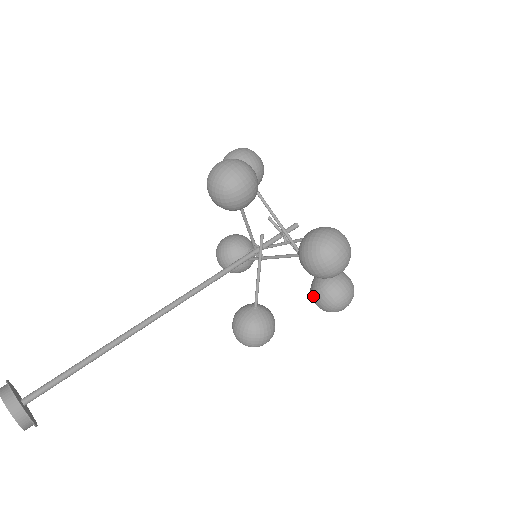
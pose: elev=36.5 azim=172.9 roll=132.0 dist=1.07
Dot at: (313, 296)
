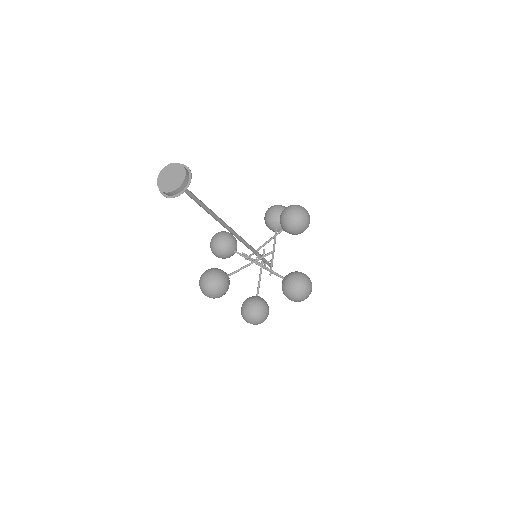
Dot at: (249, 302)
